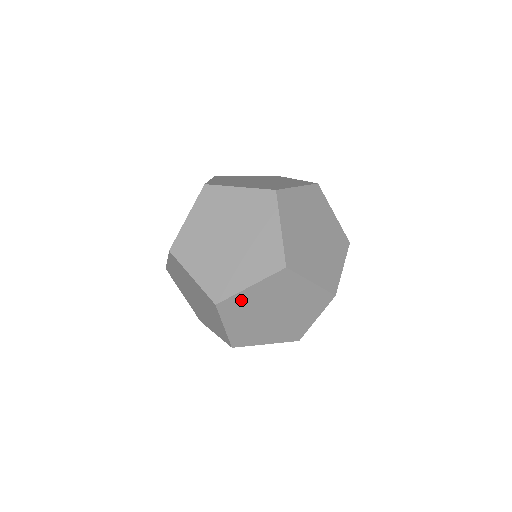
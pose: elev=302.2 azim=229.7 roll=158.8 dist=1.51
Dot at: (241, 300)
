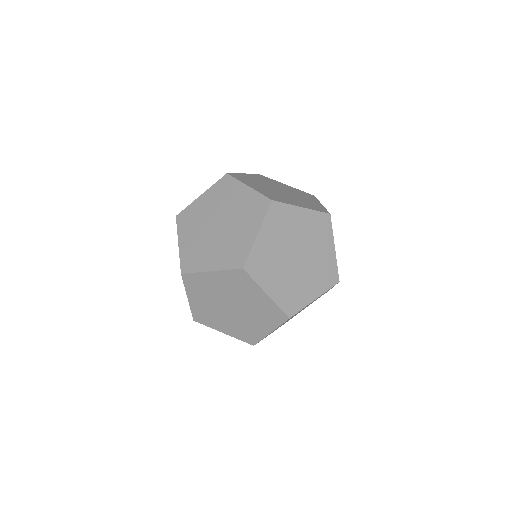
Dot at: occluded
